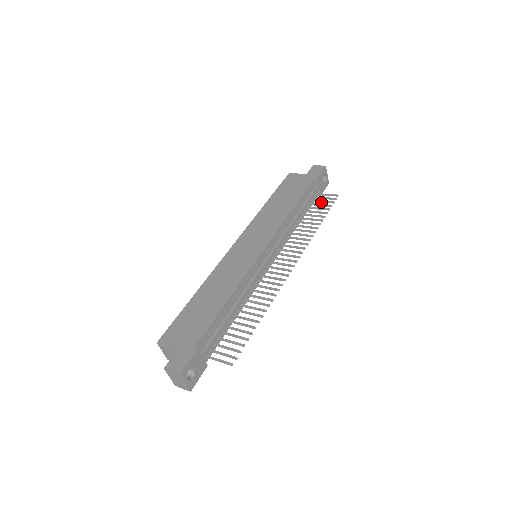
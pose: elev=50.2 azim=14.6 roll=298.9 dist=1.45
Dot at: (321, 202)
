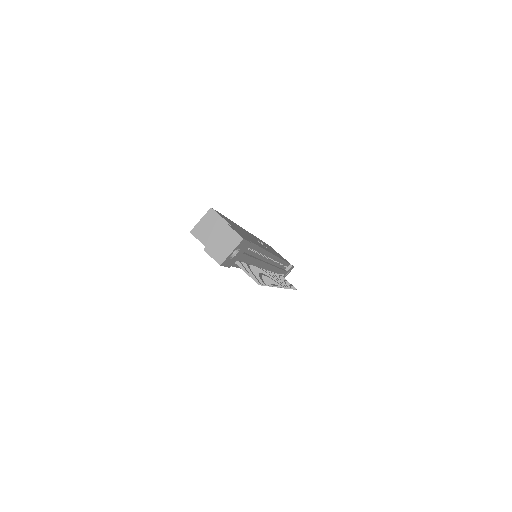
Dot at: occluded
